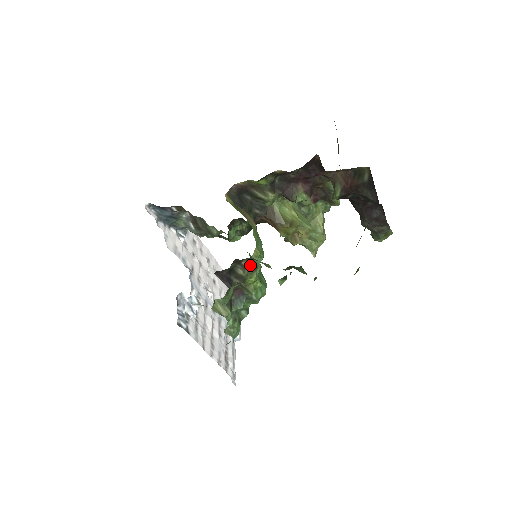
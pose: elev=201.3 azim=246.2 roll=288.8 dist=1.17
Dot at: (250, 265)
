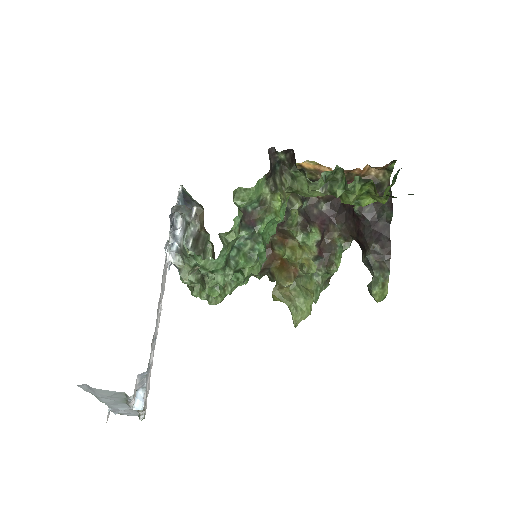
Dot at: (284, 189)
